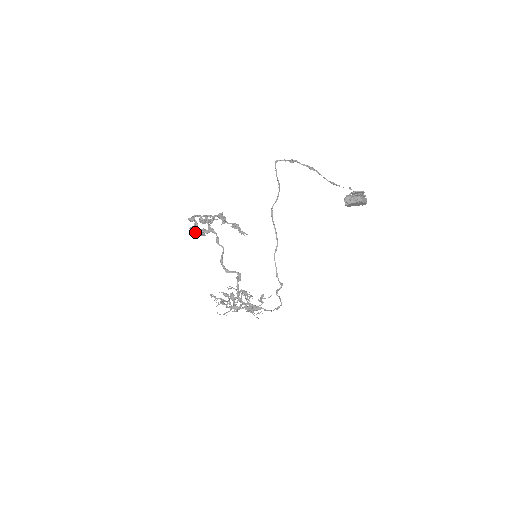
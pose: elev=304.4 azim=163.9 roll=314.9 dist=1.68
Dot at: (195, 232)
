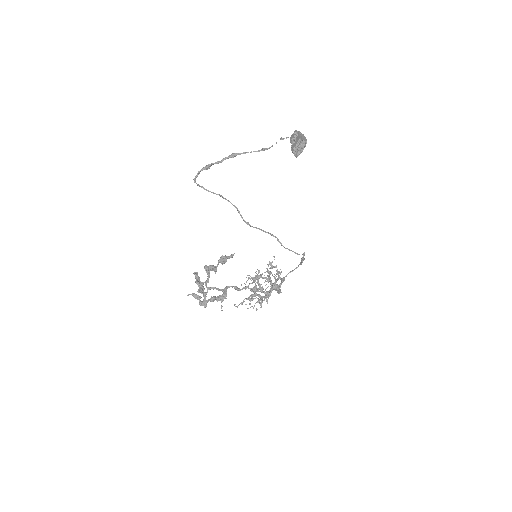
Dot at: (221, 307)
